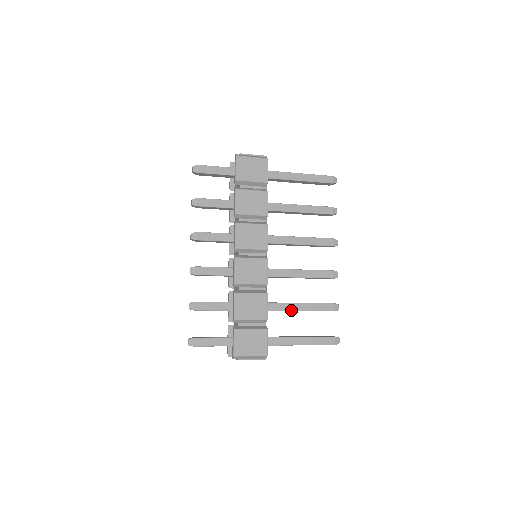
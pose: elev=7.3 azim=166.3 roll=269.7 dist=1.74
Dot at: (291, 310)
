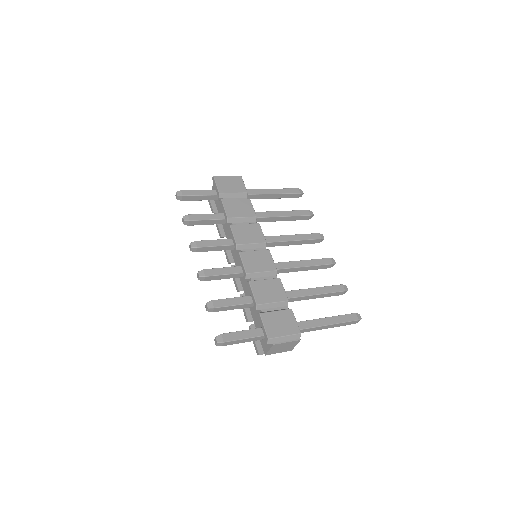
Dot at: (306, 295)
